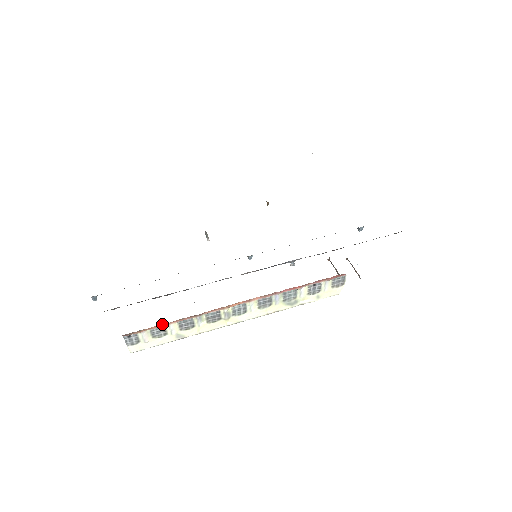
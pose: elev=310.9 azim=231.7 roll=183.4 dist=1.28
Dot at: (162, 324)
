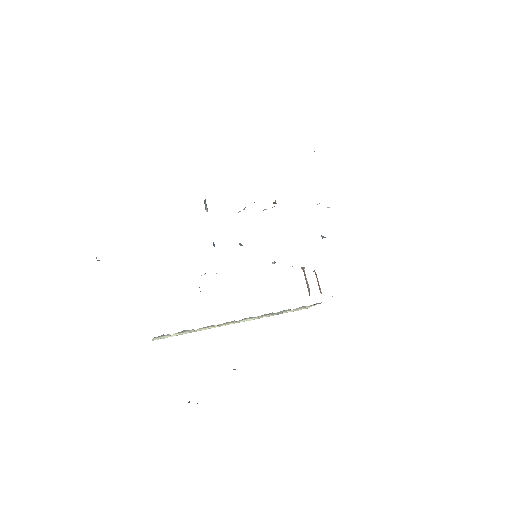
Dot at: occluded
